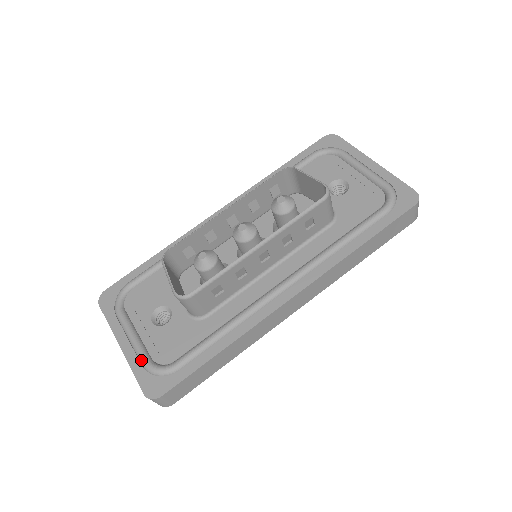
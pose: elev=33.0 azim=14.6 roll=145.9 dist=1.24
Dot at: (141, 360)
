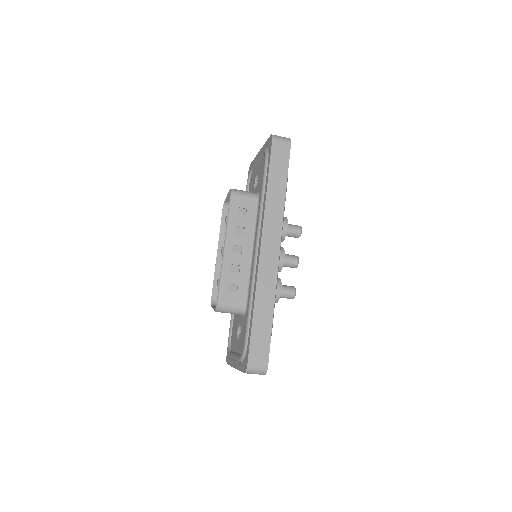
Dot at: occluded
